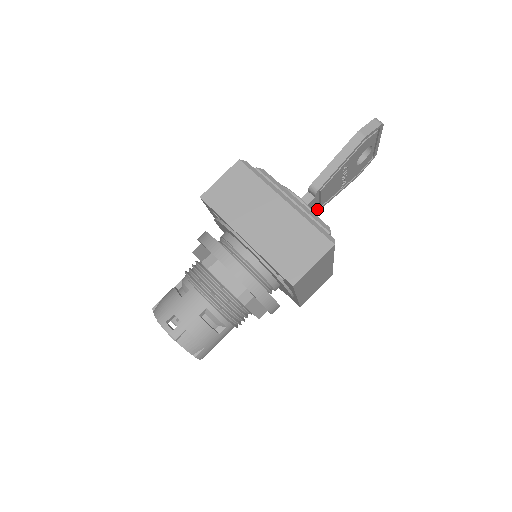
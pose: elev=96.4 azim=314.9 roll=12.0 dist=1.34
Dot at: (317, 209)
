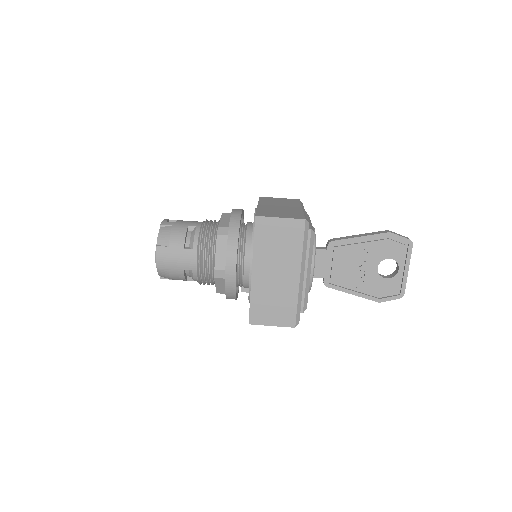
Dot at: (326, 280)
